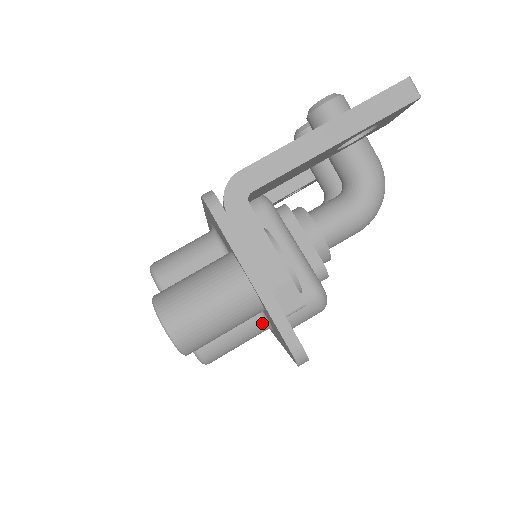
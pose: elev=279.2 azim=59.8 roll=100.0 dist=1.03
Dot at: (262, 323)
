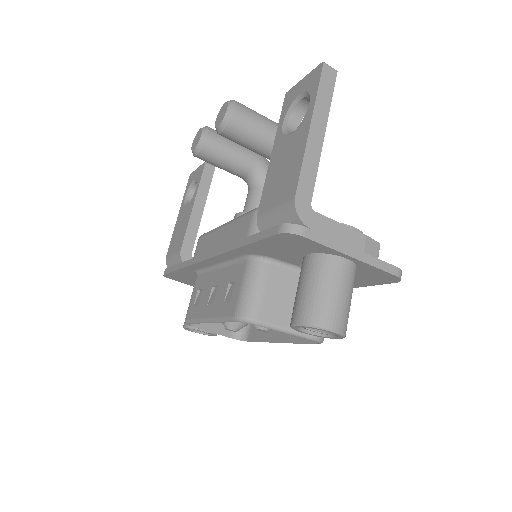
Dot at: occluded
